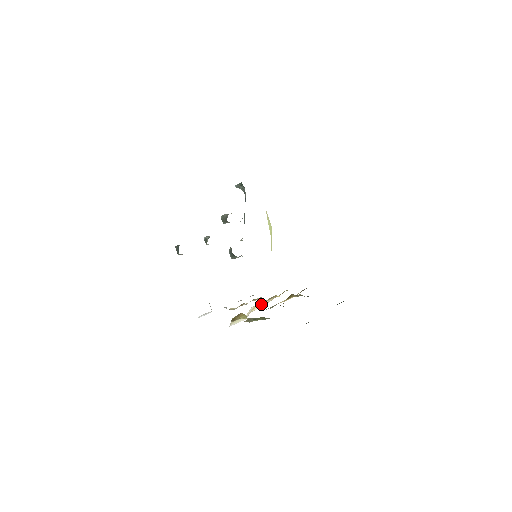
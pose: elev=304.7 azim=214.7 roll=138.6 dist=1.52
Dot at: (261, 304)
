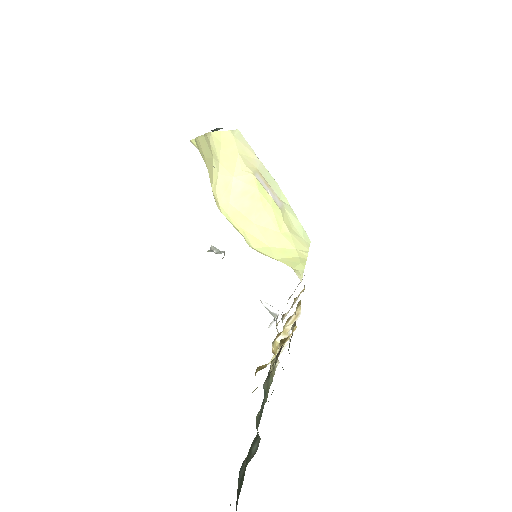
Dot at: (288, 324)
